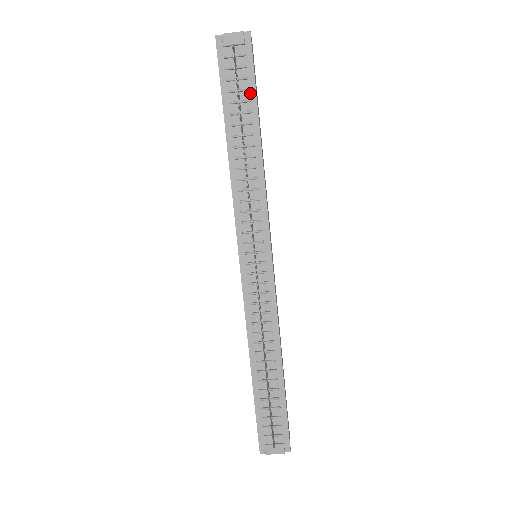
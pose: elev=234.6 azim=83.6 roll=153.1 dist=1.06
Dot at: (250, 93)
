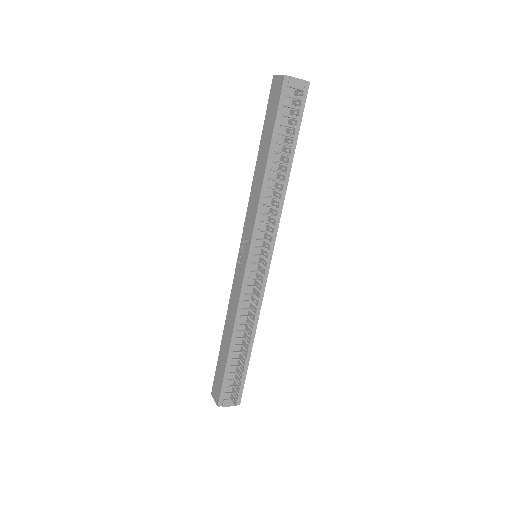
Dot at: occluded
